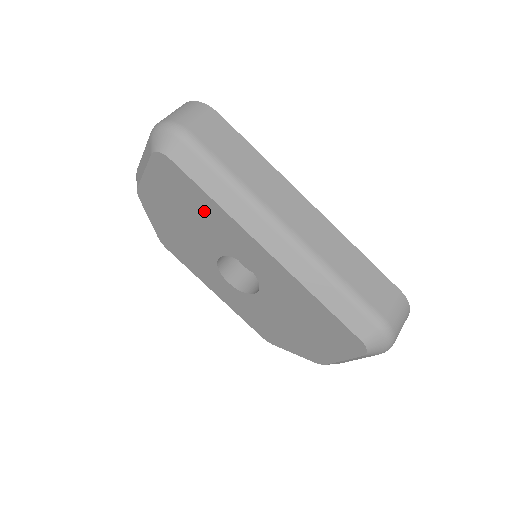
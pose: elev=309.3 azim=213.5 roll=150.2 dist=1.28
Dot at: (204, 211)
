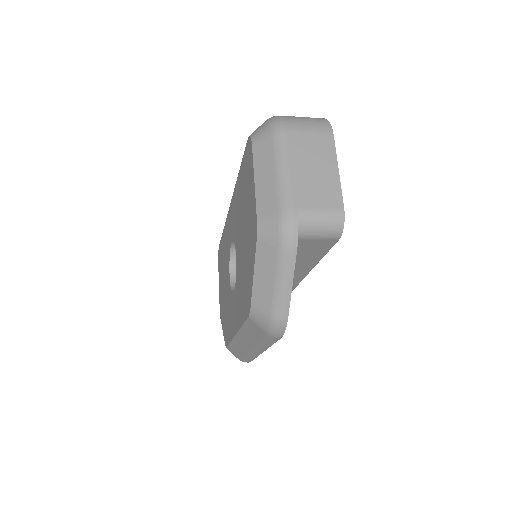
Dot at: (224, 249)
